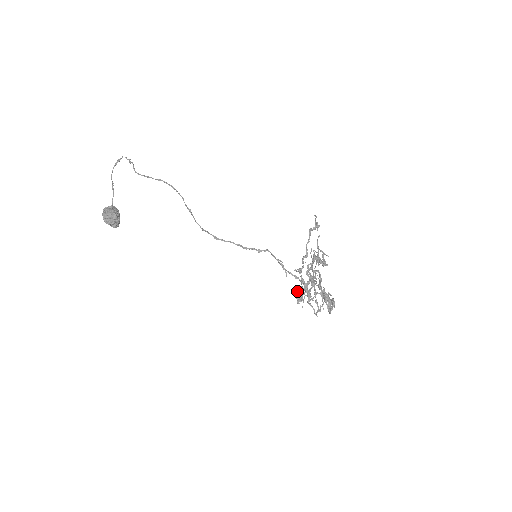
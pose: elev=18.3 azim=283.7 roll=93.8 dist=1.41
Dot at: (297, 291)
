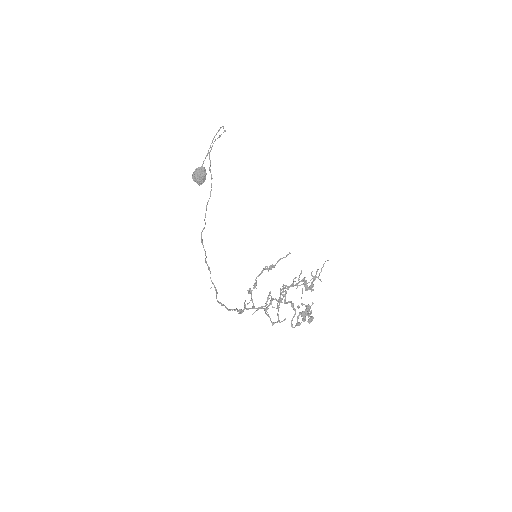
Dot at: (244, 305)
